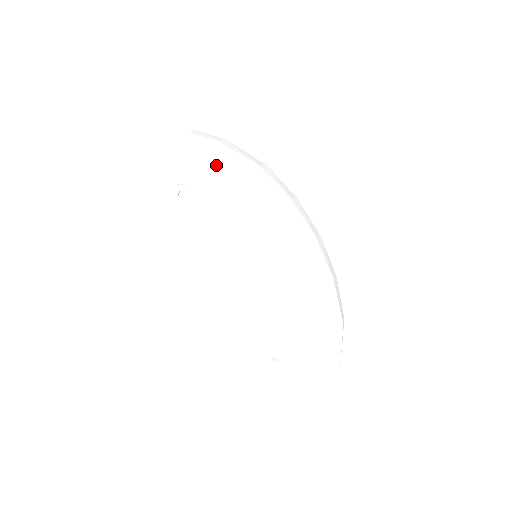
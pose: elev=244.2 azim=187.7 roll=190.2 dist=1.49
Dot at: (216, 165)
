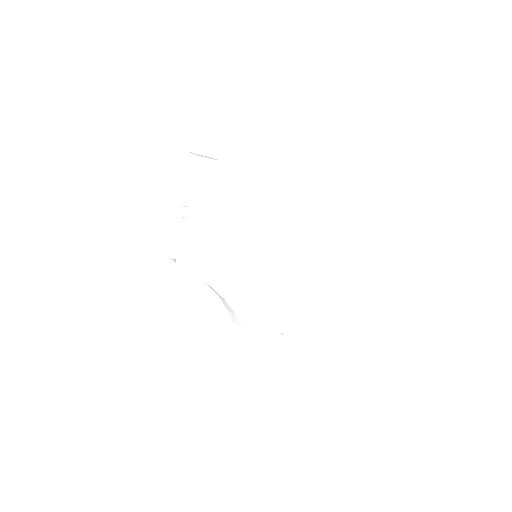
Dot at: (218, 183)
